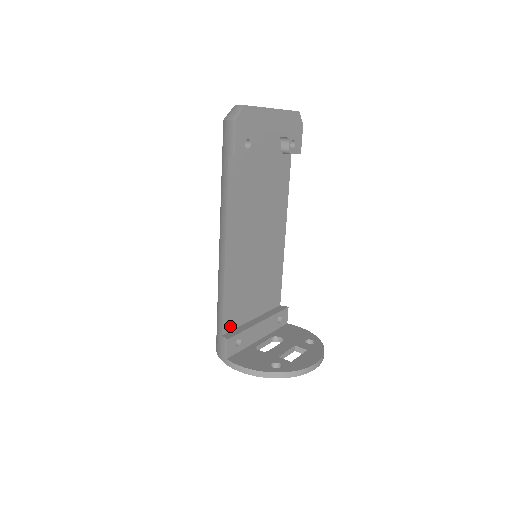
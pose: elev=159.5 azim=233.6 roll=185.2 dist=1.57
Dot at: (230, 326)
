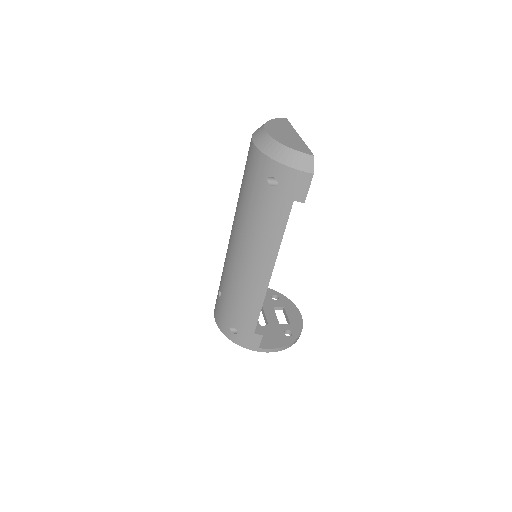
Dot at: occluded
